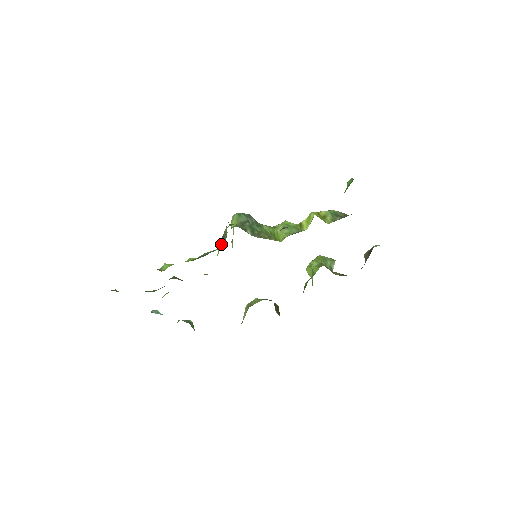
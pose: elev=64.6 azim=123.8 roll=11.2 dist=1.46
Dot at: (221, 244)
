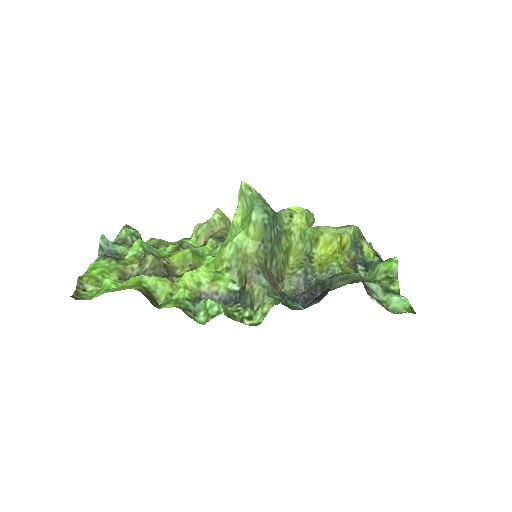
Dot at: (229, 254)
